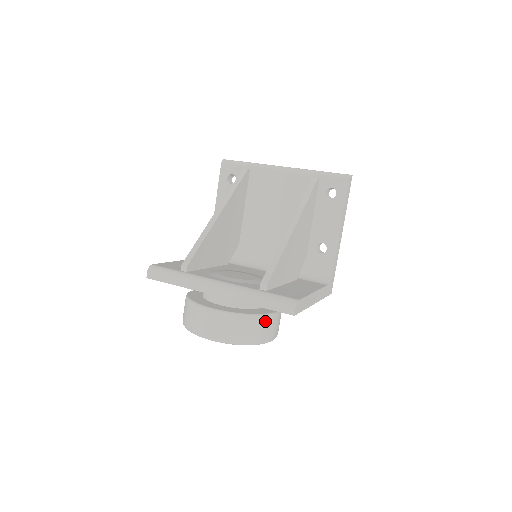
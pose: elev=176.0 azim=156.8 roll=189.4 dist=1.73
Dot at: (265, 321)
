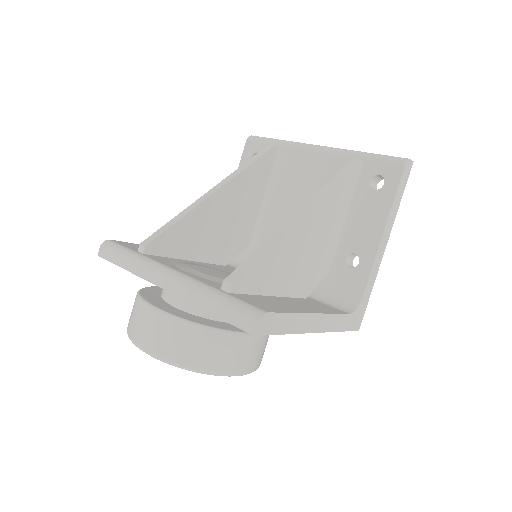
Dot at: (227, 341)
